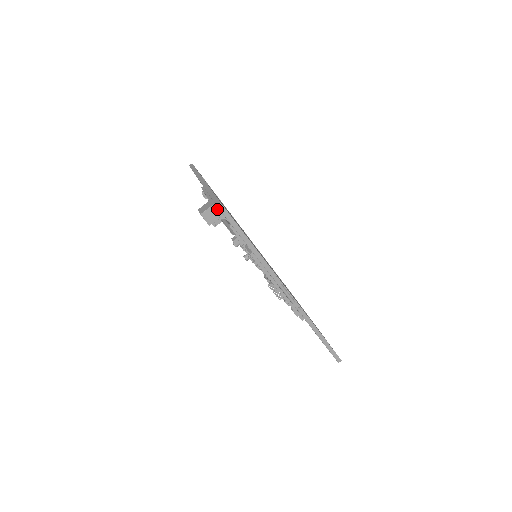
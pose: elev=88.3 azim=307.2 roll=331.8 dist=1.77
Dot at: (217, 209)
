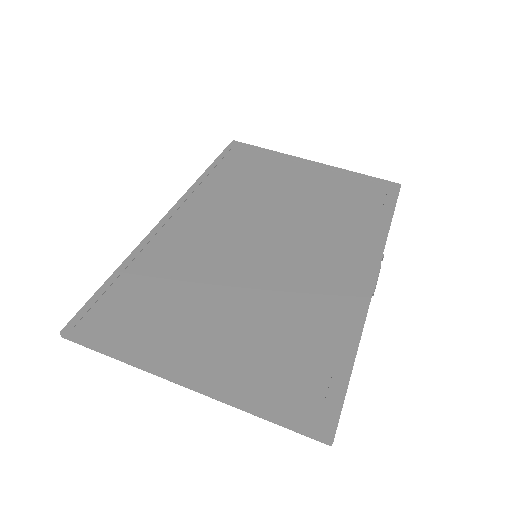
Dot at: occluded
